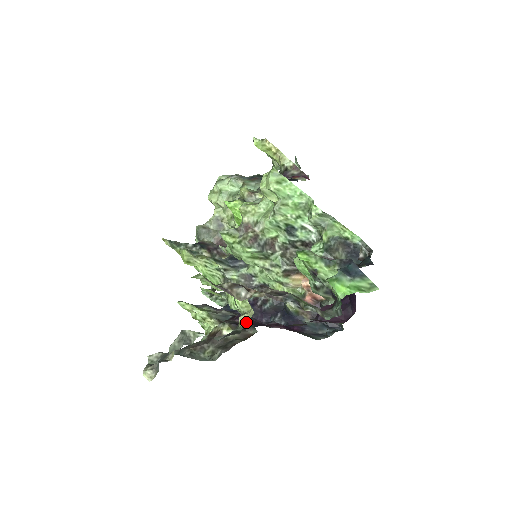
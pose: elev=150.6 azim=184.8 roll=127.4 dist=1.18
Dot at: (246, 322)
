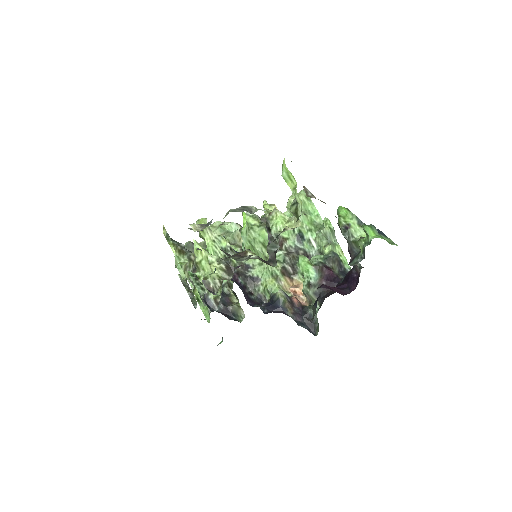
Dot at: (292, 229)
